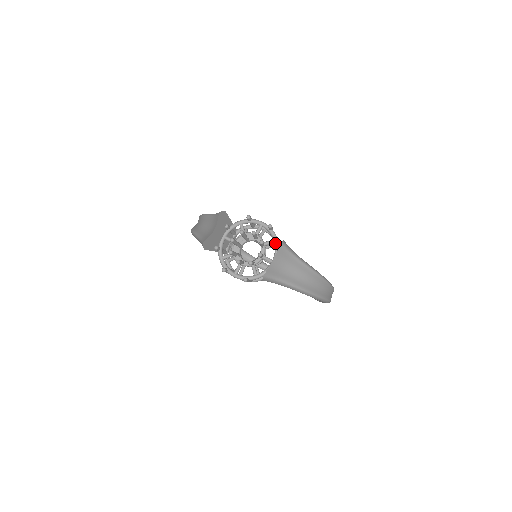
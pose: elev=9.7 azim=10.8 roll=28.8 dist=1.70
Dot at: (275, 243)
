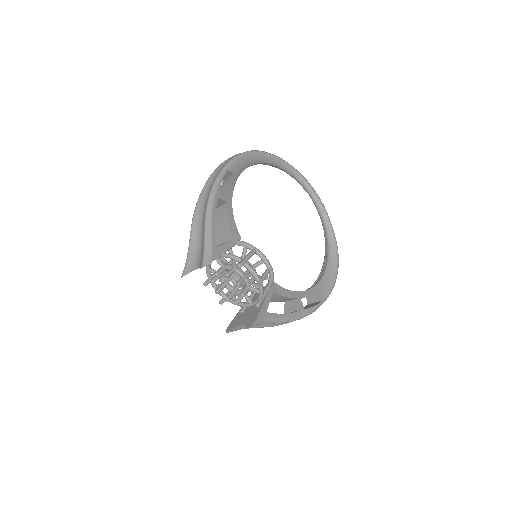
Dot at: (258, 296)
